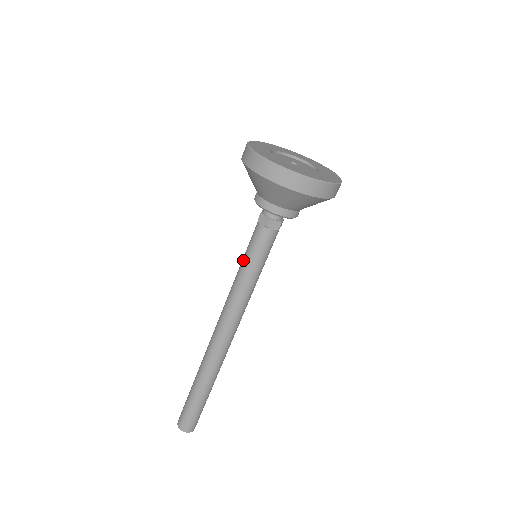
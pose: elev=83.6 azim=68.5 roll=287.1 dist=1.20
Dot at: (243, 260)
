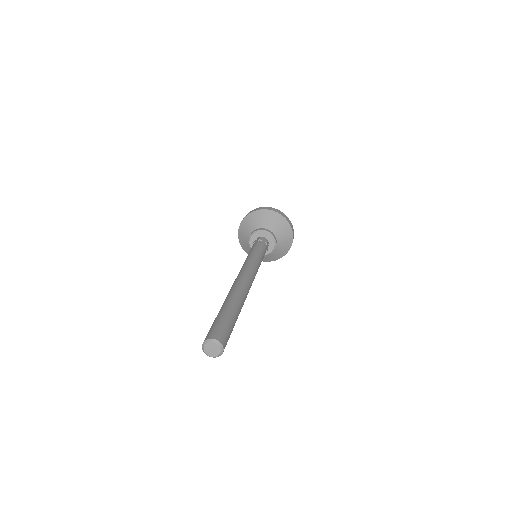
Dot at: (248, 254)
